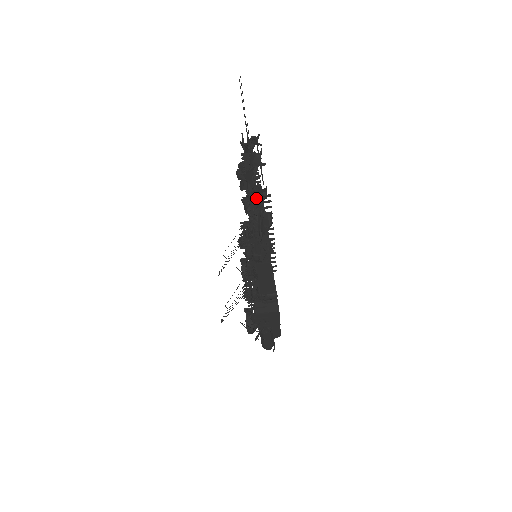
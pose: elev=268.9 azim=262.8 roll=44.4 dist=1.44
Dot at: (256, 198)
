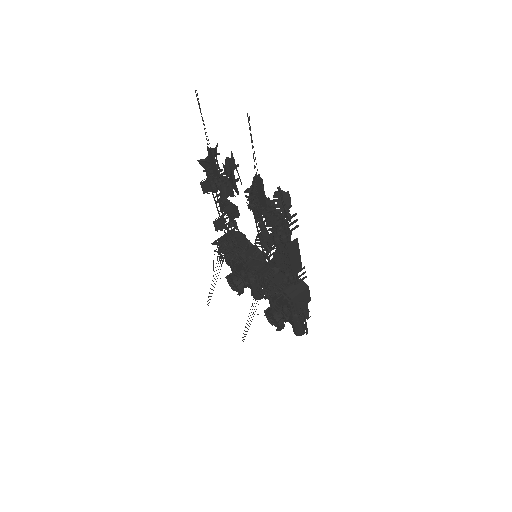
Dot at: occluded
